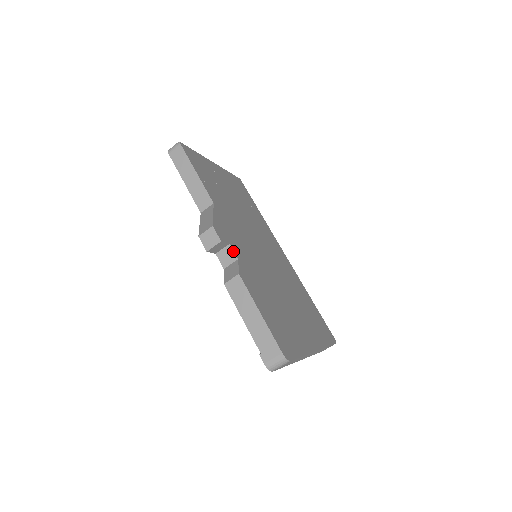
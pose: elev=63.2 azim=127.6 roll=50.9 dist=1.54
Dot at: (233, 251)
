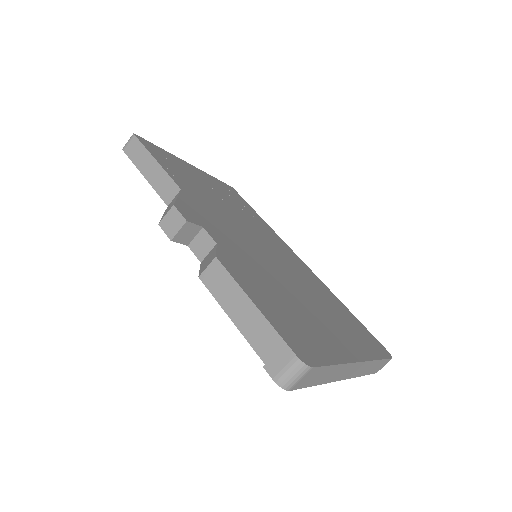
Dot at: (209, 235)
